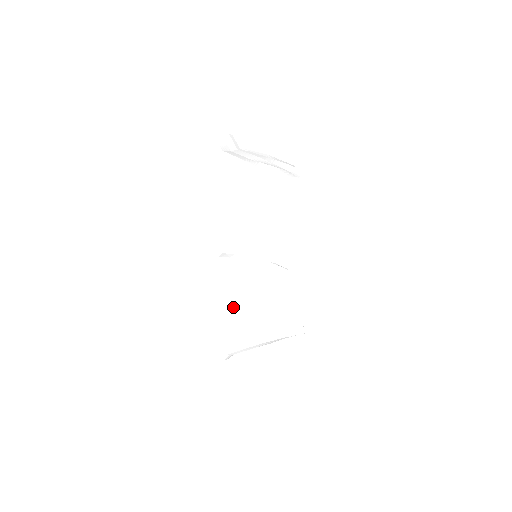
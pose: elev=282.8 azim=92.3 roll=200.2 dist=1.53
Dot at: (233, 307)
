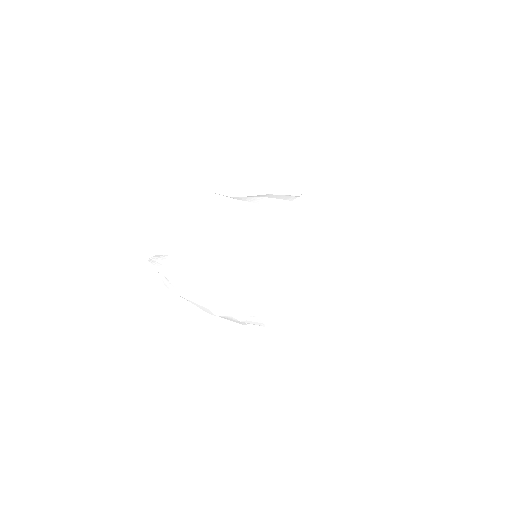
Dot at: occluded
